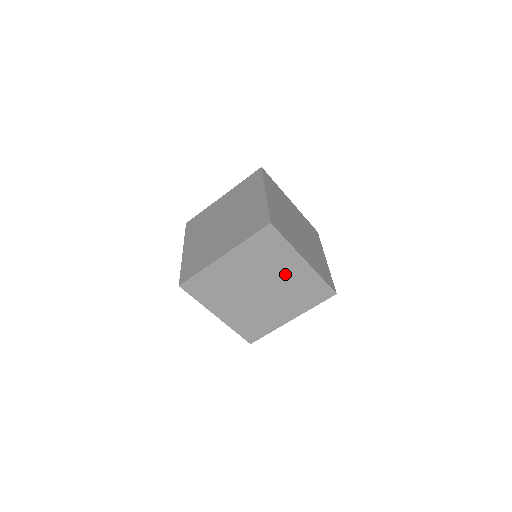
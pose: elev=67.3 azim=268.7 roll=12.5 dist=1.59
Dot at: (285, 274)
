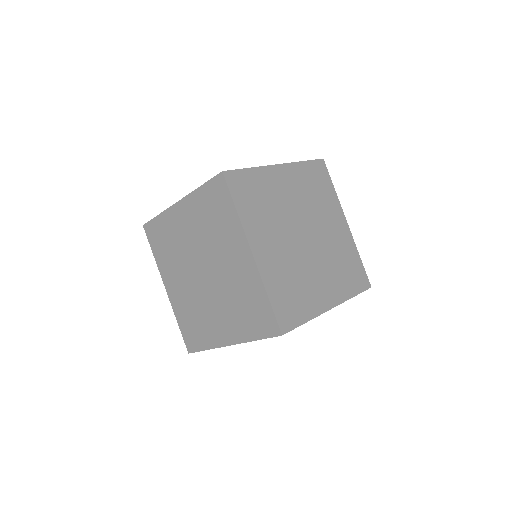
Dot at: occluded
